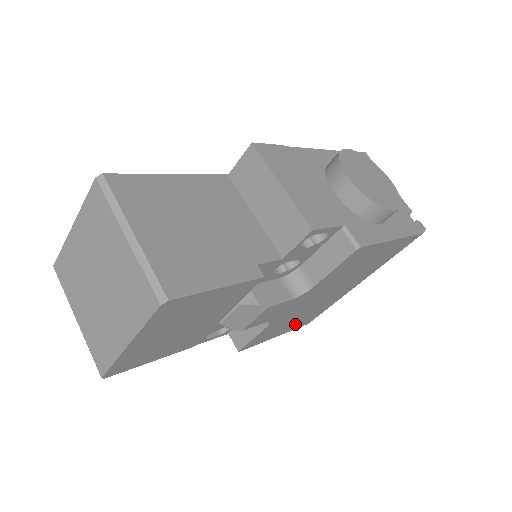
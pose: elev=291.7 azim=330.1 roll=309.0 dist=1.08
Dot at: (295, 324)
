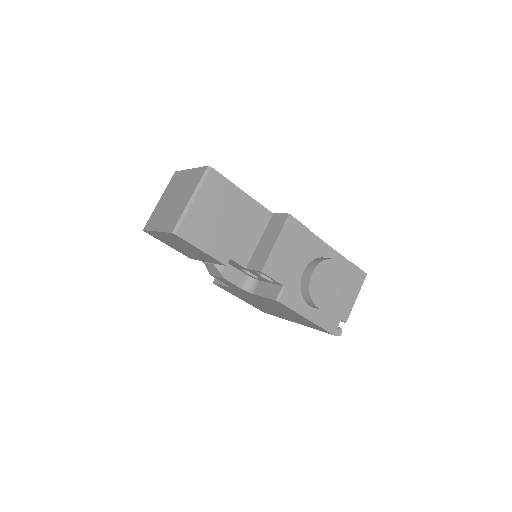
Dot at: occluded
